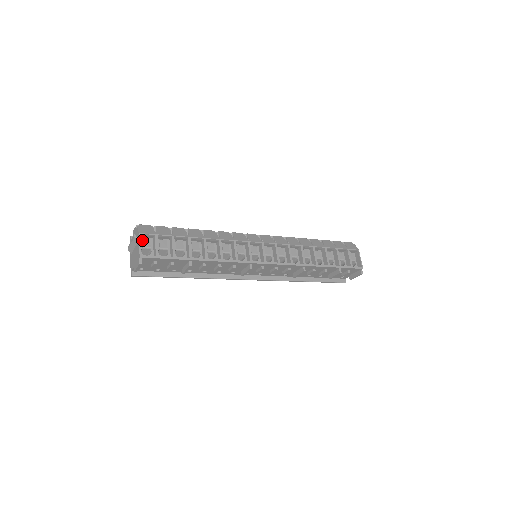
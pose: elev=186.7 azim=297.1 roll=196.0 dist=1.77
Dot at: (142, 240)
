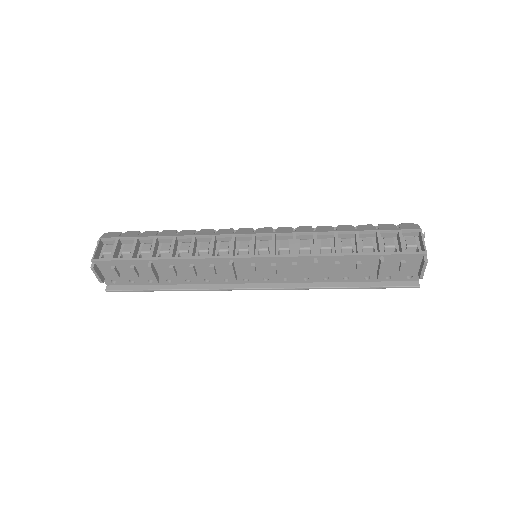
Dot at: (105, 246)
